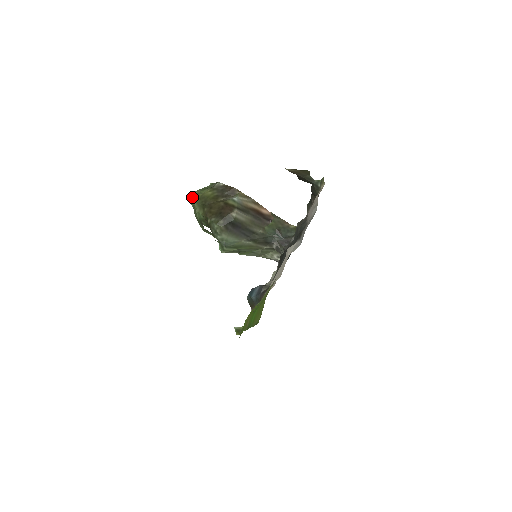
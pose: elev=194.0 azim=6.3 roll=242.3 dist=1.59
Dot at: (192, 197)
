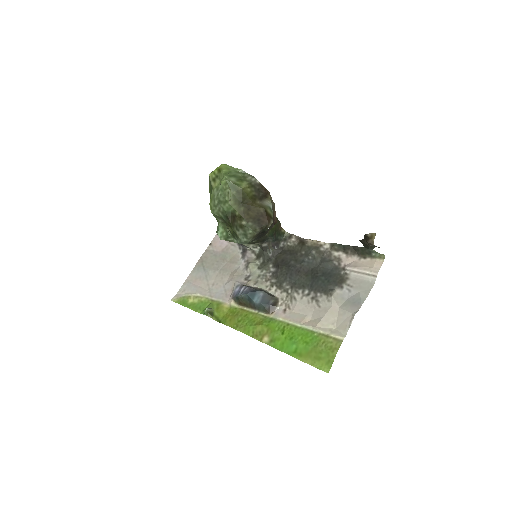
Dot at: (229, 186)
